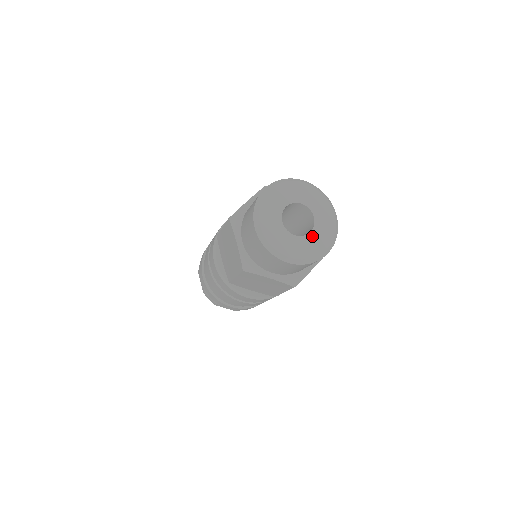
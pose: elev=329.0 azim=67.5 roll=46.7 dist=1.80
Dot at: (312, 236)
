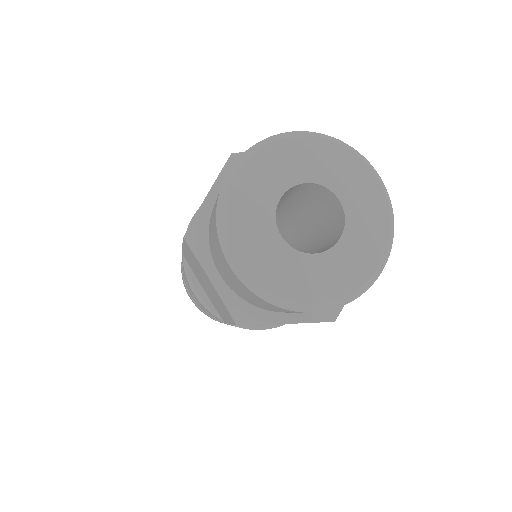
Dot at: (347, 243)
